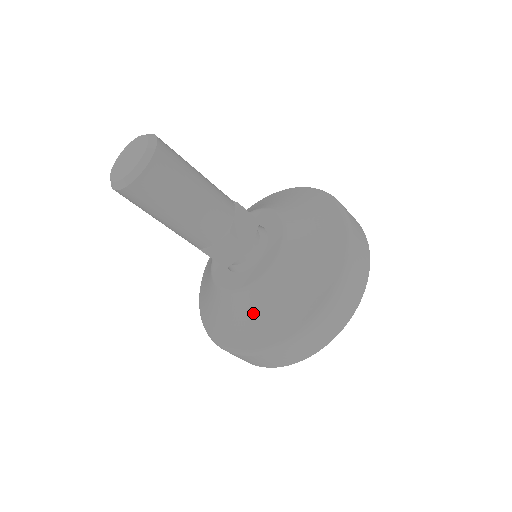
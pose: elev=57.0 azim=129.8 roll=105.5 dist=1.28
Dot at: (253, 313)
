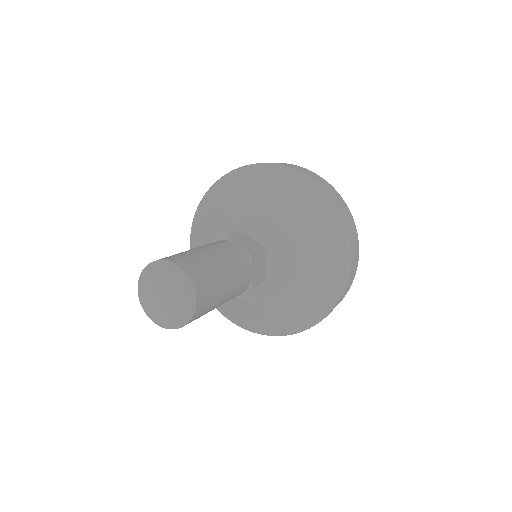
Dot at: (312, 279)
